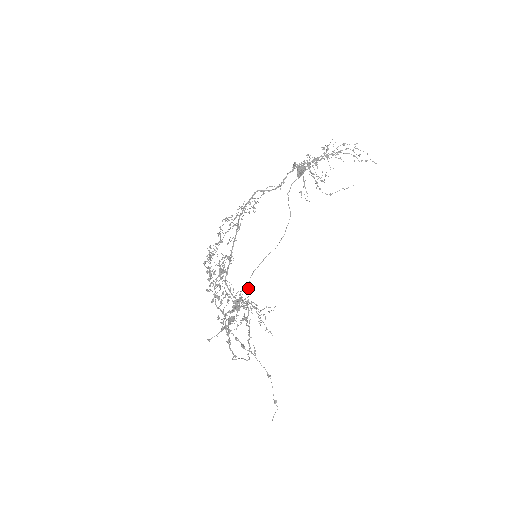
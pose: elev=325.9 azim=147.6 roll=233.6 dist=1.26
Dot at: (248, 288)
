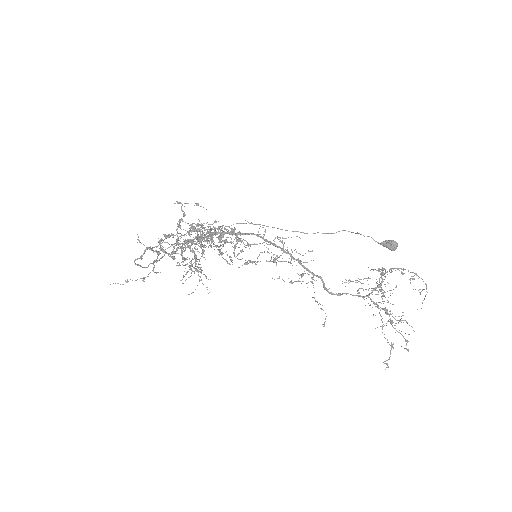
Dot at: occluded
